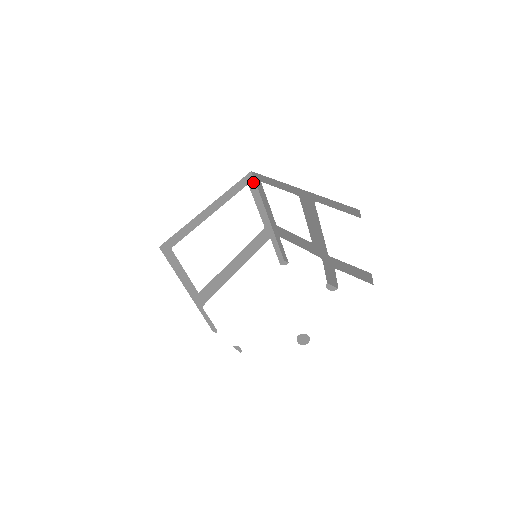
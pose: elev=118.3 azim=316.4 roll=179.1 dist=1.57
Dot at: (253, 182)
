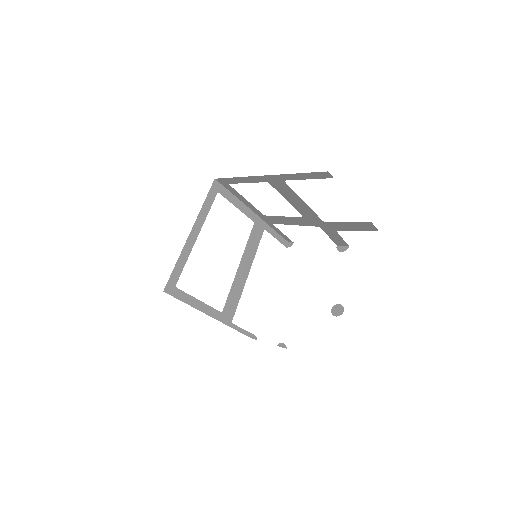
Dot at: (222, 187)
